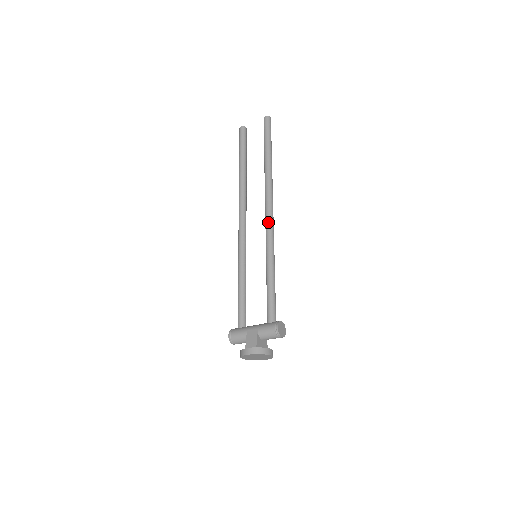
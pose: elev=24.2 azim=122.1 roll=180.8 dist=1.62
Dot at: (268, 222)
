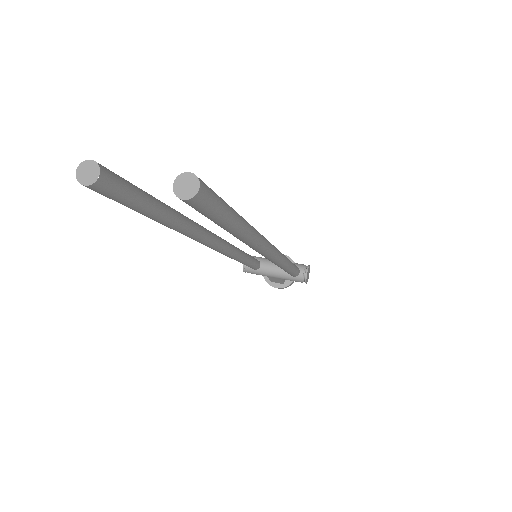
Dot at: occluded
